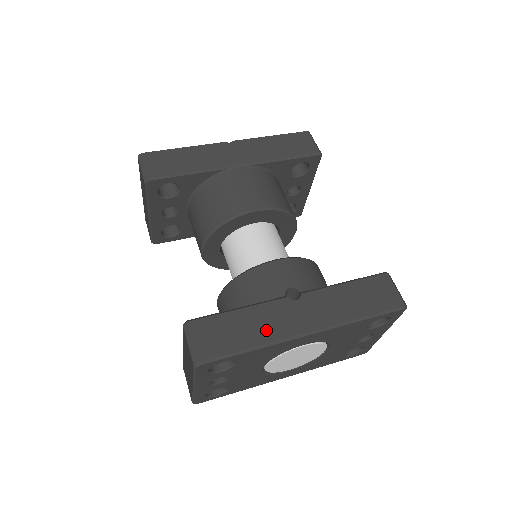
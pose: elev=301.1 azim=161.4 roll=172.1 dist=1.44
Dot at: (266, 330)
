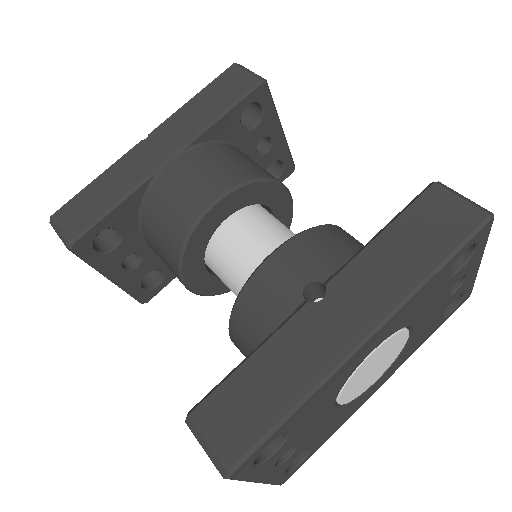
Dot at: (300, 369)
